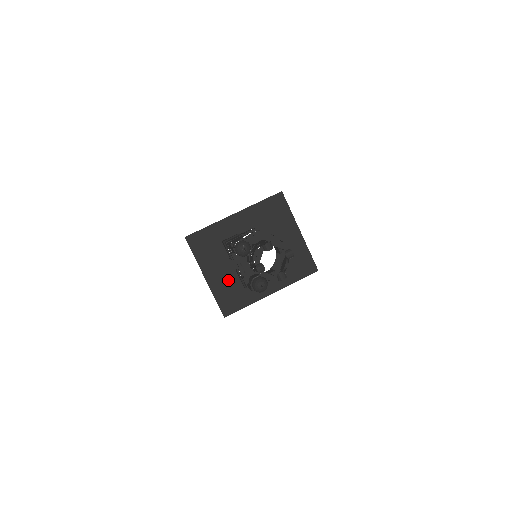
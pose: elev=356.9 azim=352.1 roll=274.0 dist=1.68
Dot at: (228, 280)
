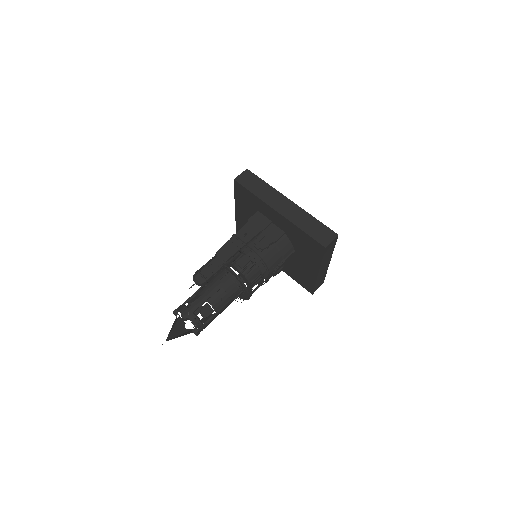
Dot at: occluded
